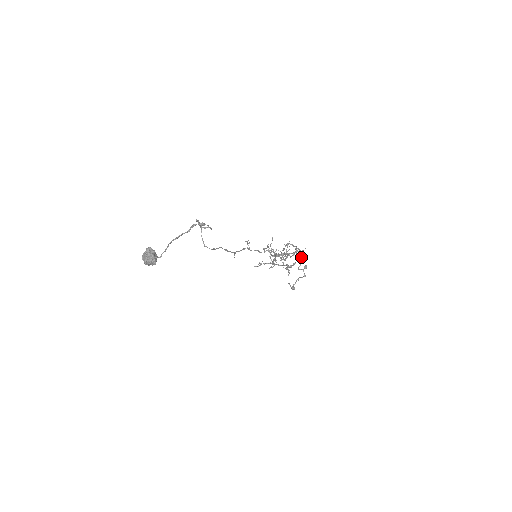
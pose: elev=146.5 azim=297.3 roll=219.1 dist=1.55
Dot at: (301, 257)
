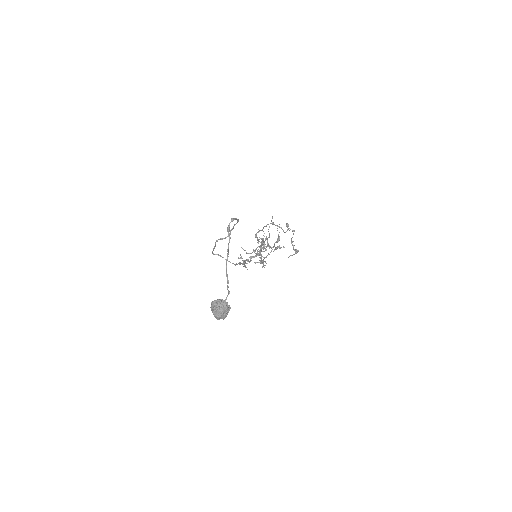
Dot at: occluded
